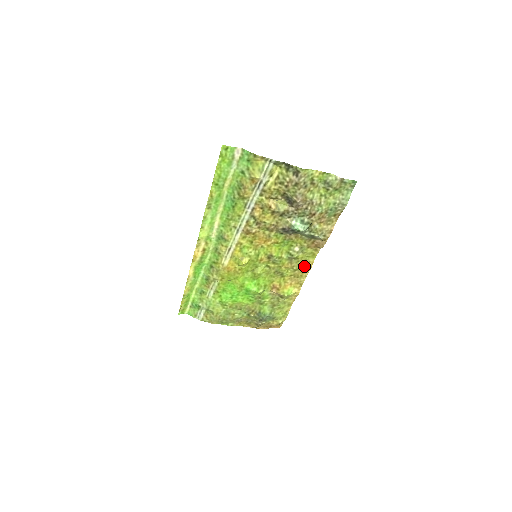
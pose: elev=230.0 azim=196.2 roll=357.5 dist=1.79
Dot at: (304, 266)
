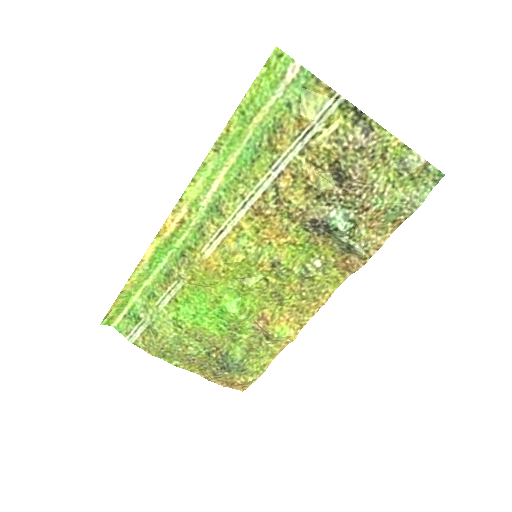
Dot at: (317, 296)
